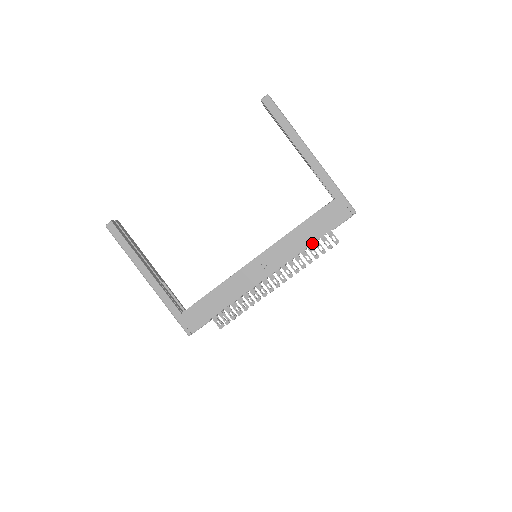
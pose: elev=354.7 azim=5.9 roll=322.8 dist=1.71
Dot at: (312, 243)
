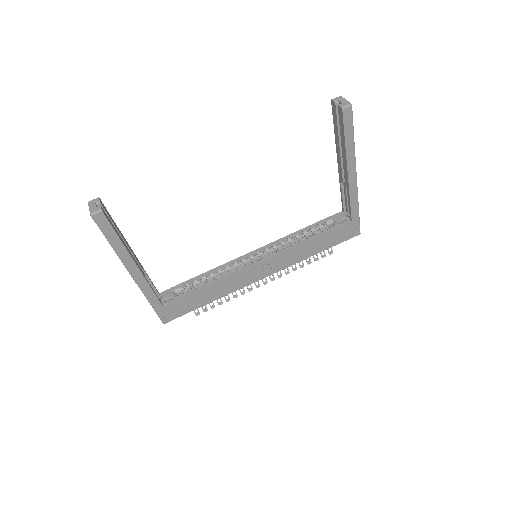
Dot at: occluded
